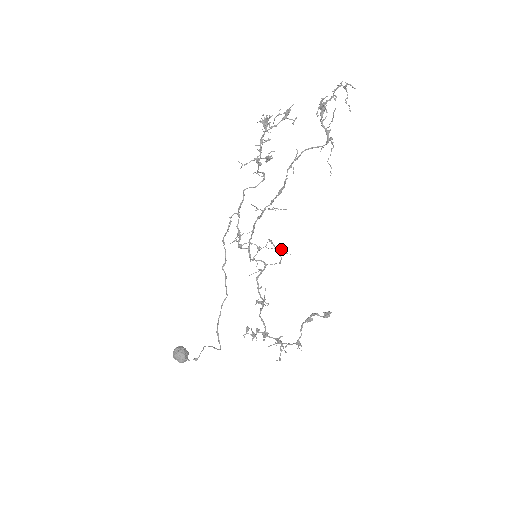
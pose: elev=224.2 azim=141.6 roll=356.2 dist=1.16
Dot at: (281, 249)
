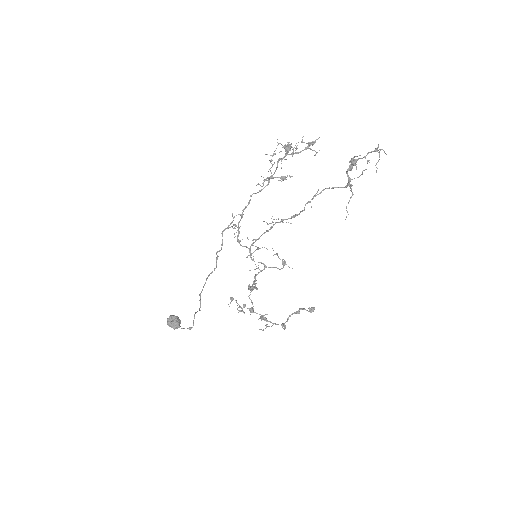
Dot at: (285, 262)
